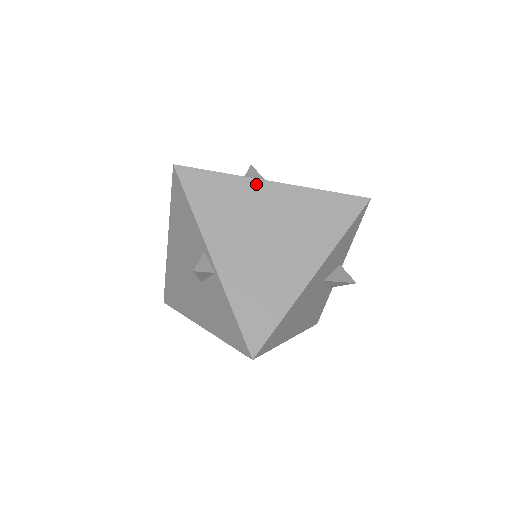
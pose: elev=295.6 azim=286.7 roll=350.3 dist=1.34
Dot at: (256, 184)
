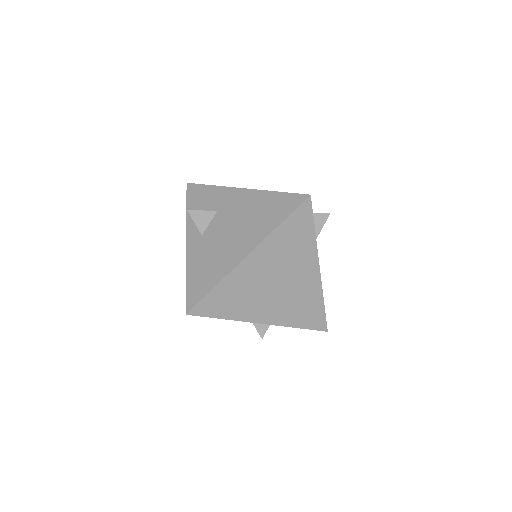
Dot at: (239, 269)
